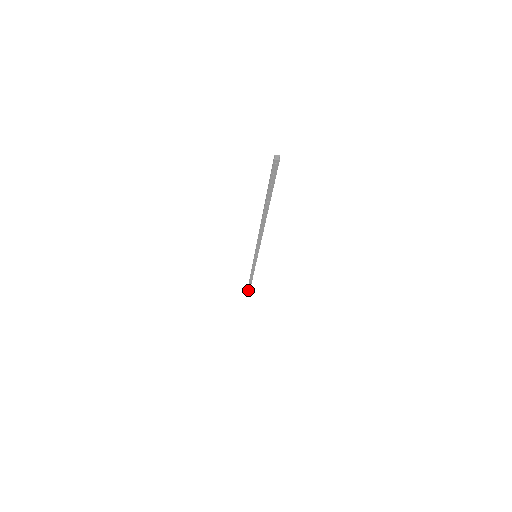
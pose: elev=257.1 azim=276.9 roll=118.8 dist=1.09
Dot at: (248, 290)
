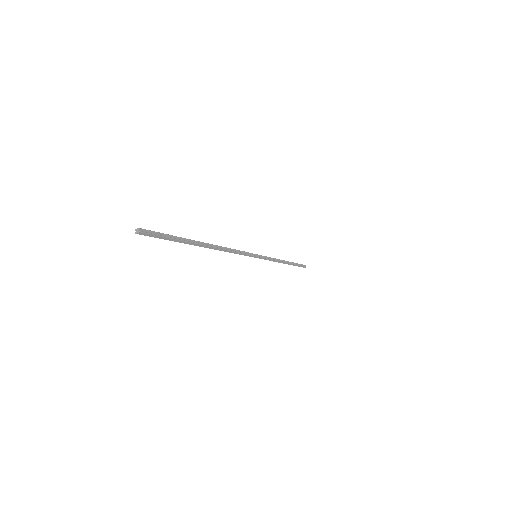
Dot at: (299, 266)
